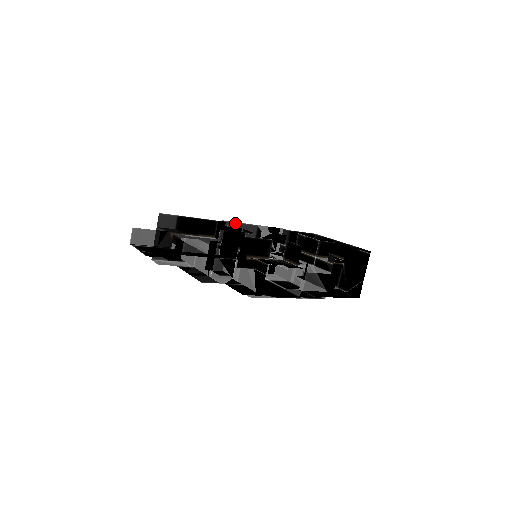
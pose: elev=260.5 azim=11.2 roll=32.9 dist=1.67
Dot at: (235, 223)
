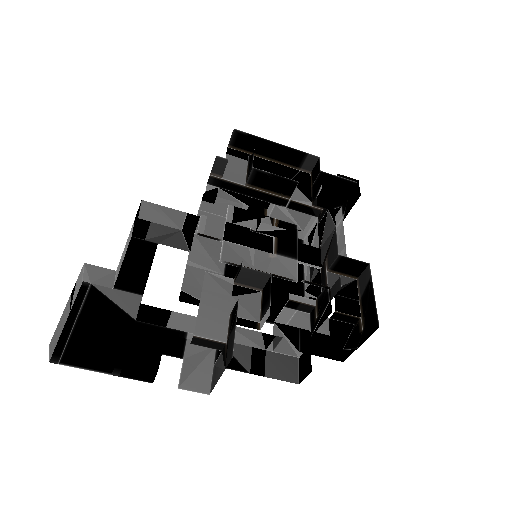
Dot at: occluded
